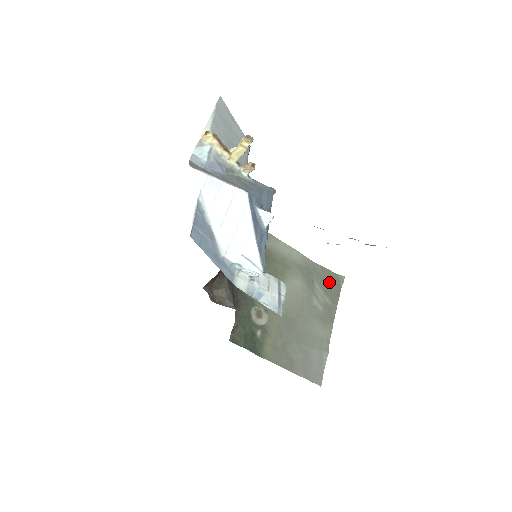
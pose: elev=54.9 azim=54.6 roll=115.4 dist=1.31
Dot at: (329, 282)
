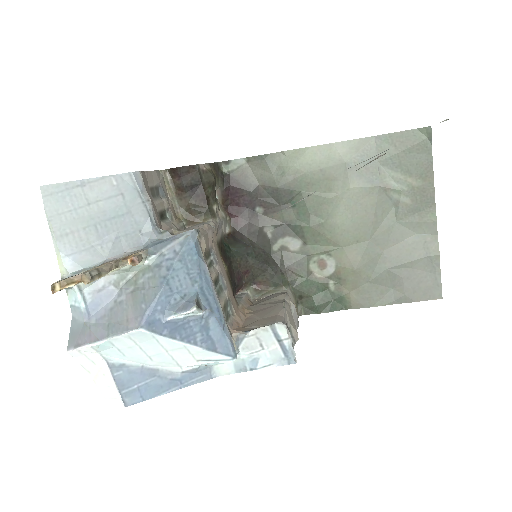
Dot at: (407, 152)
